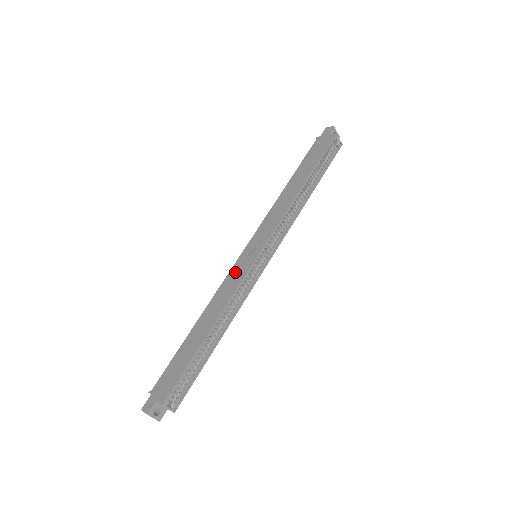
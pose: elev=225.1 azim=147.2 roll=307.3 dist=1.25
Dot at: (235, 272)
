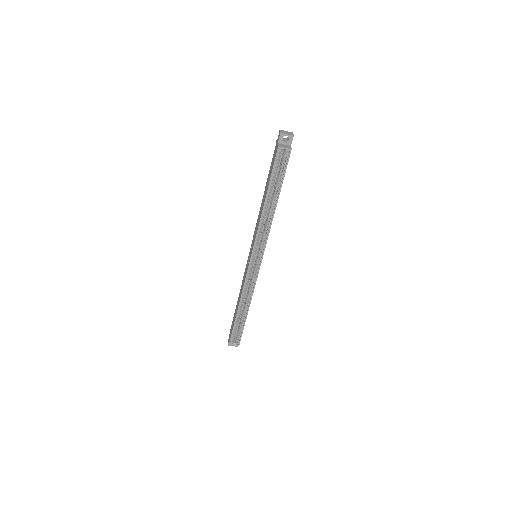
Dot at: (246, 269)
